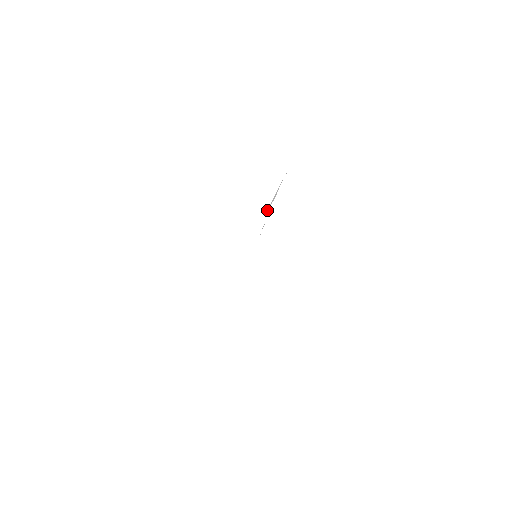
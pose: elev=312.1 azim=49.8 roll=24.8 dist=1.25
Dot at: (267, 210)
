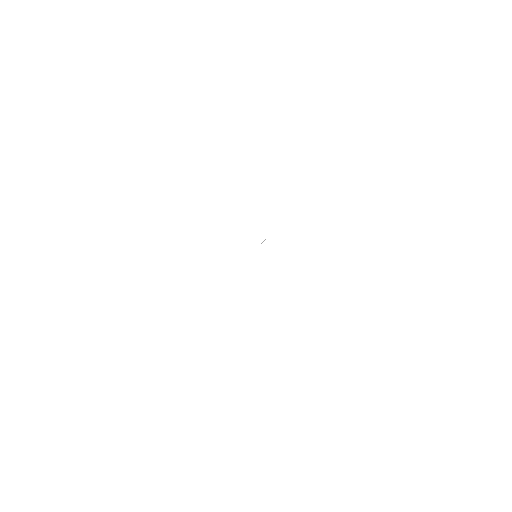
Dot at: occluded
